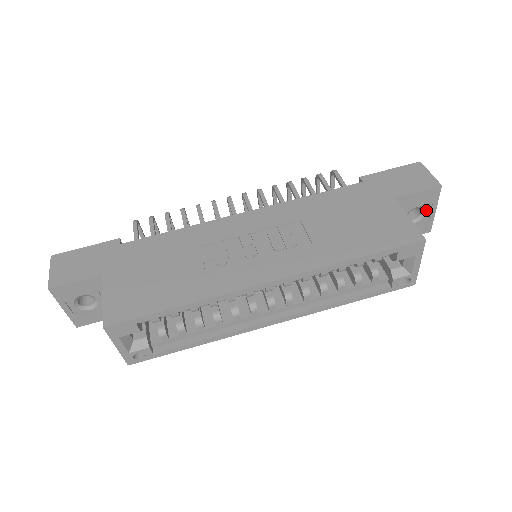
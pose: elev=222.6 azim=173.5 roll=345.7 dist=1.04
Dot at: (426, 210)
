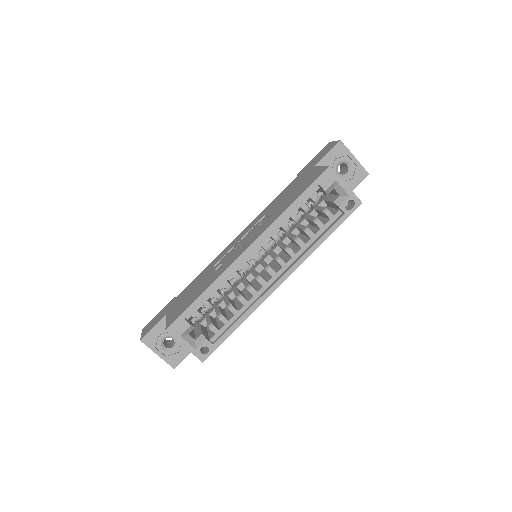
Dot at: (348, 162)
